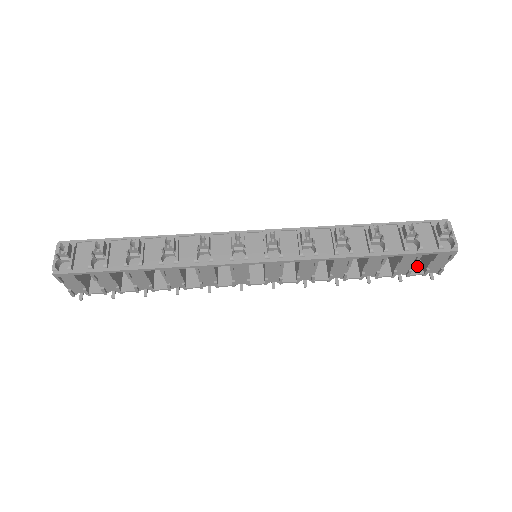
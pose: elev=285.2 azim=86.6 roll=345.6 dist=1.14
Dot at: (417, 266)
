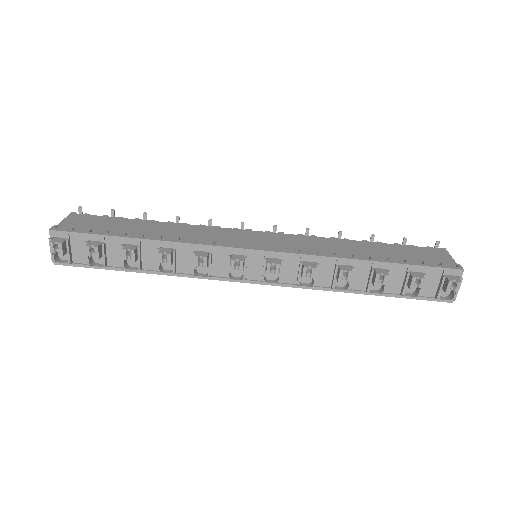
Dot at: occluded
